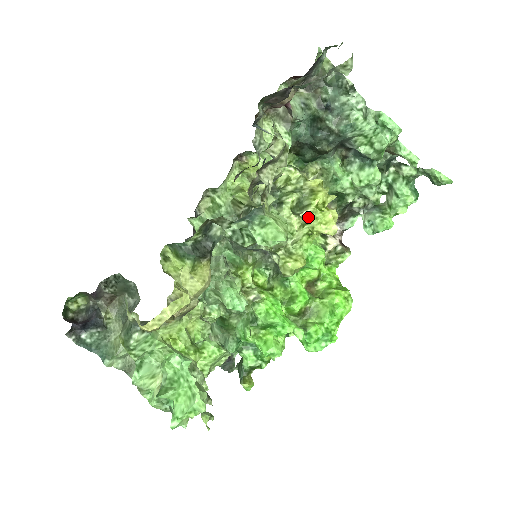
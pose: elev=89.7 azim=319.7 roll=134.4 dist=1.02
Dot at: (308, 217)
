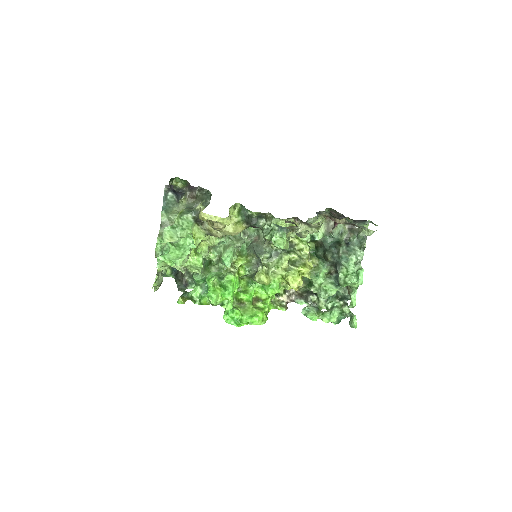
Dot at: (291, 270)
